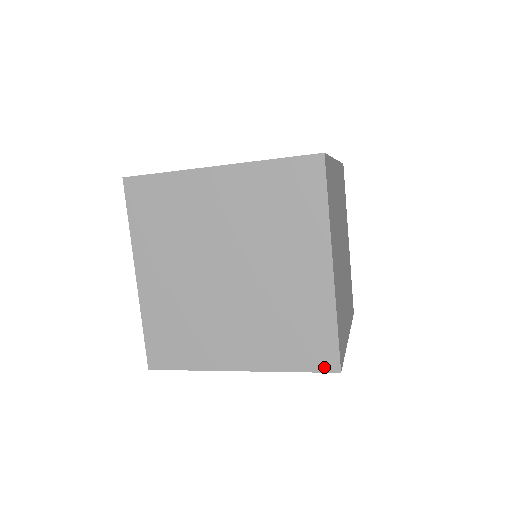
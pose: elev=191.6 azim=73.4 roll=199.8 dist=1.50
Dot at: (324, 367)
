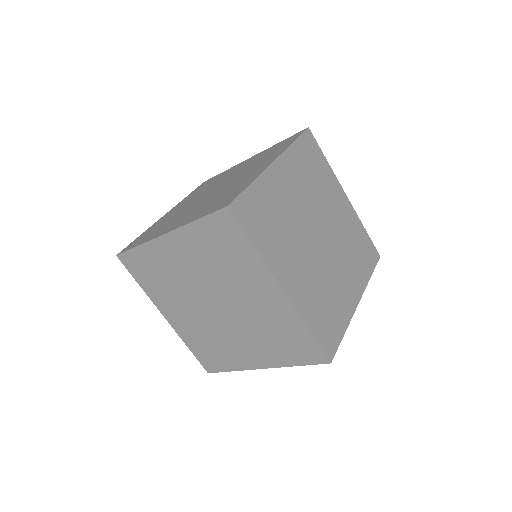
Dot at: (317, 361)
